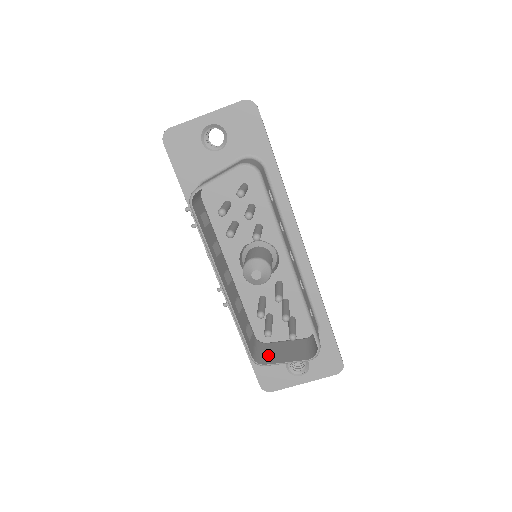
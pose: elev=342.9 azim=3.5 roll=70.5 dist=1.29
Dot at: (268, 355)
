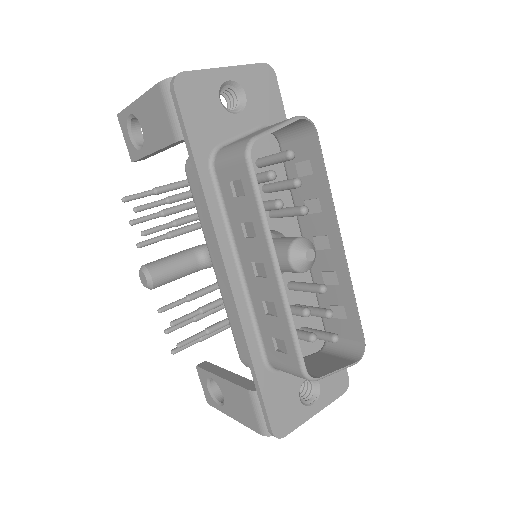
Dot at: occluded
